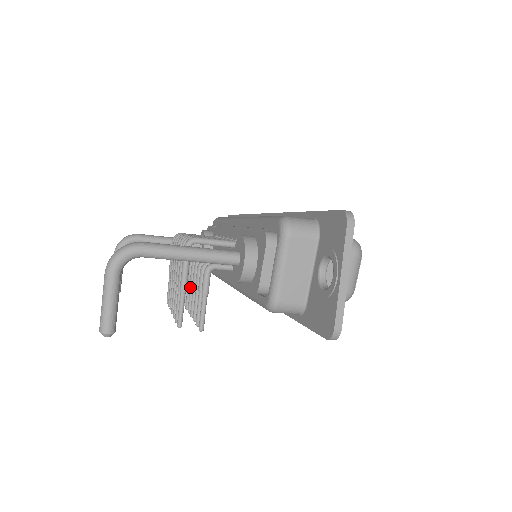
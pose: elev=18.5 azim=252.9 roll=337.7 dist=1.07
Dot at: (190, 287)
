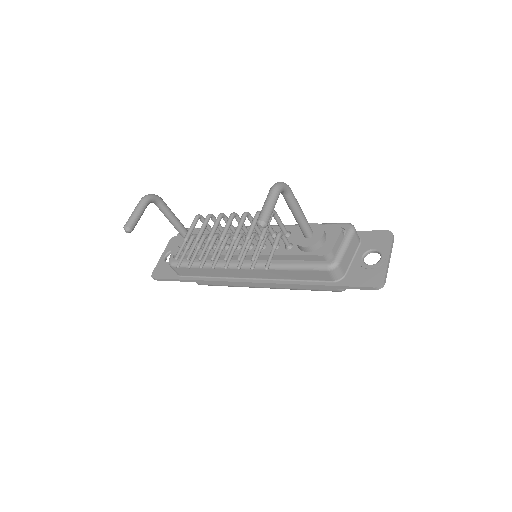
Dot at: (220, 250)
